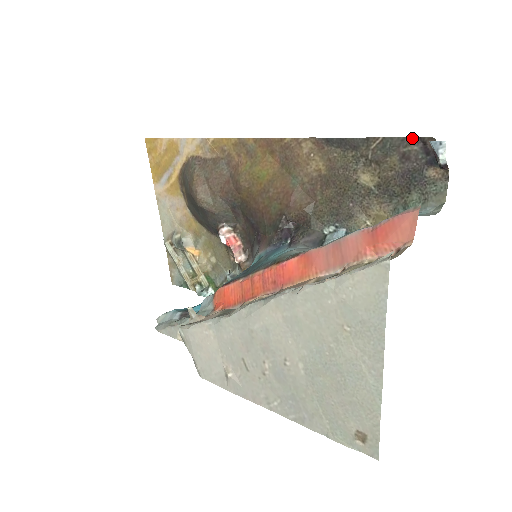
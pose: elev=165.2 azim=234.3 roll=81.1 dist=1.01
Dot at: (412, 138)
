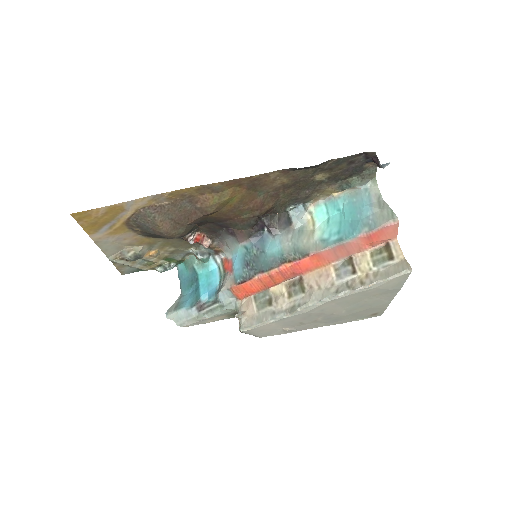
Dot at: (359, 154)
